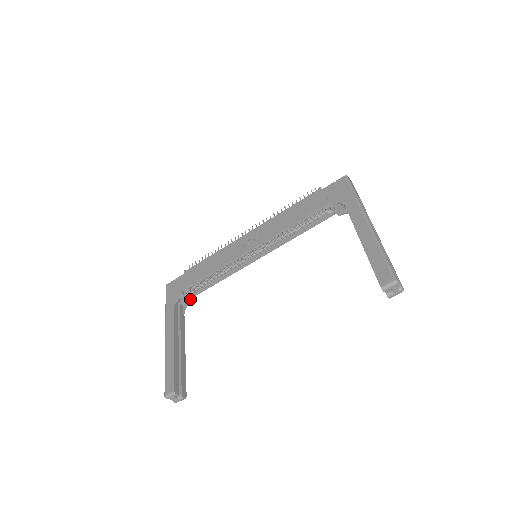
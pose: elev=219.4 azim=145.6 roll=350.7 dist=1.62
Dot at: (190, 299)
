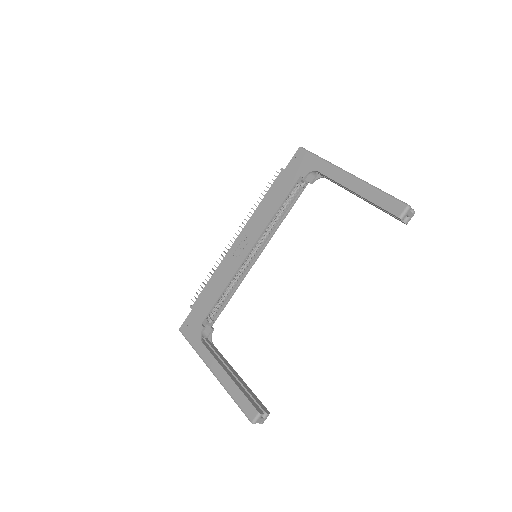
Dot at: (211, 329)
